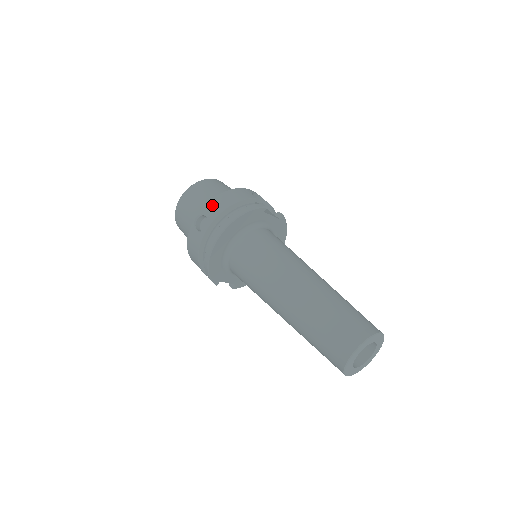
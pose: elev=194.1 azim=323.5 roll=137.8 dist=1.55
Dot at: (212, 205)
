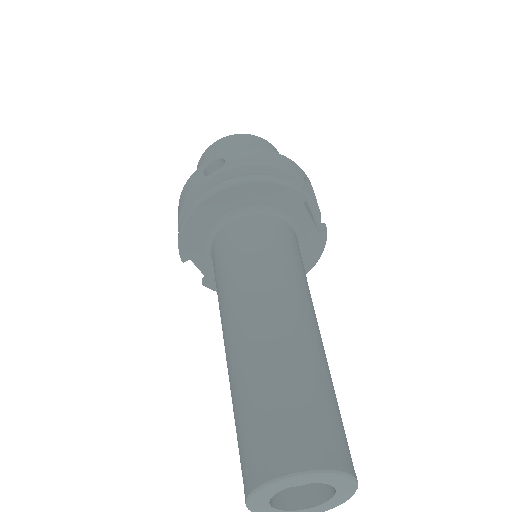
Dot at: (243, 153)
